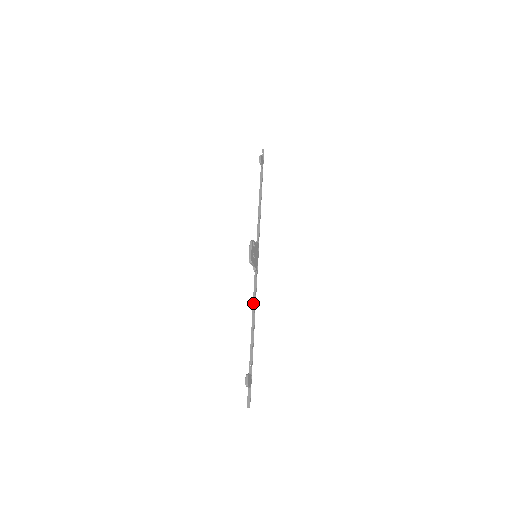
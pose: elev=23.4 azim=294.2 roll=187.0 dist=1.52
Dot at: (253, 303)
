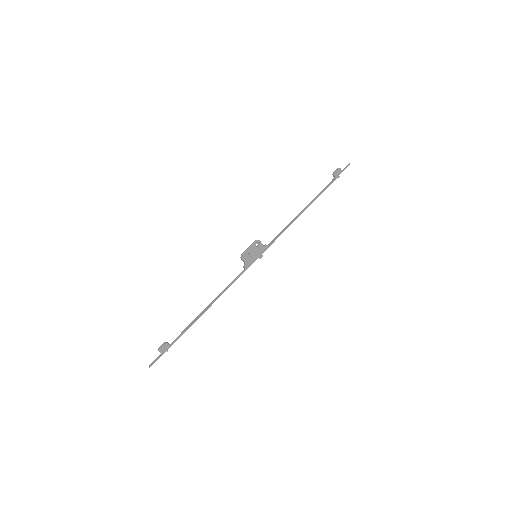
Dot at: (220, 293)
